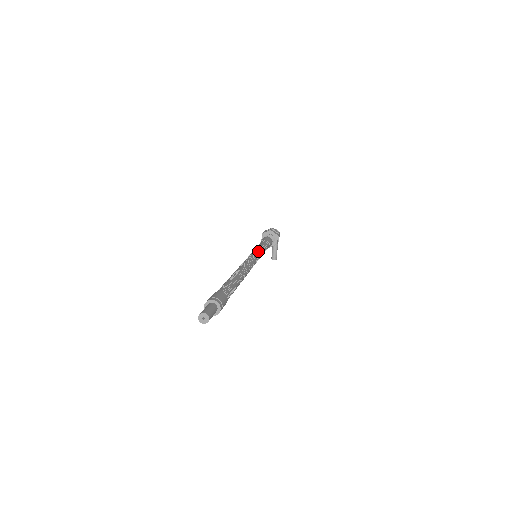
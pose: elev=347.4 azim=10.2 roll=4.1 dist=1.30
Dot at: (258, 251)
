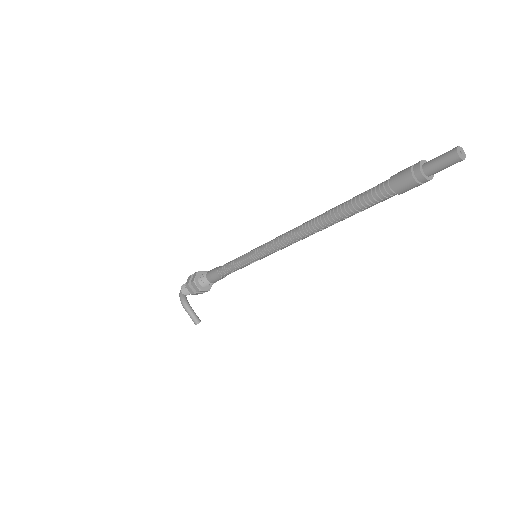
Dot at: occluded
